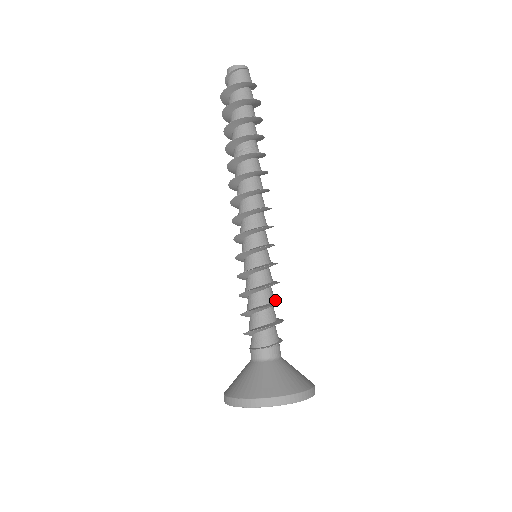
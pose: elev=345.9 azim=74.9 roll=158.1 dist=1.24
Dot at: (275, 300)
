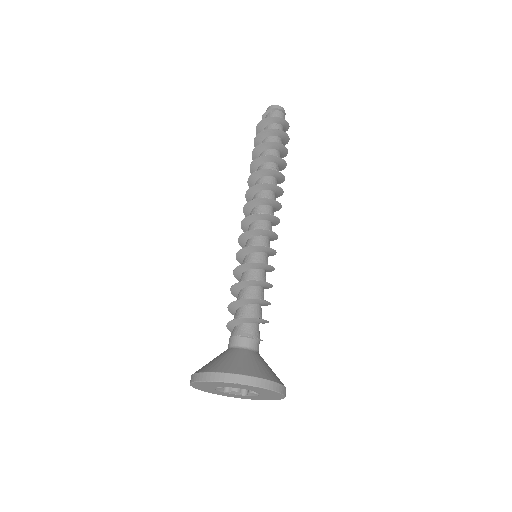
Dot at: occluded
